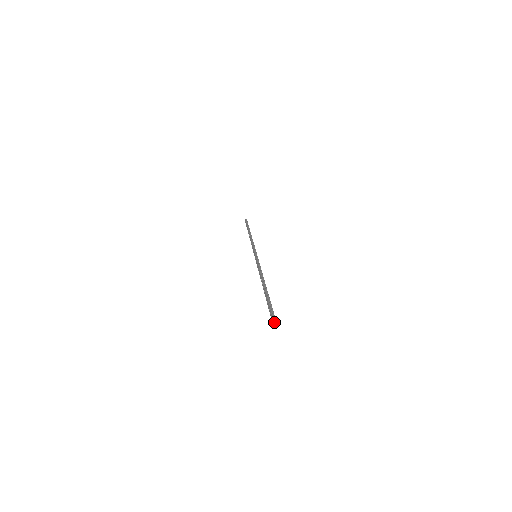
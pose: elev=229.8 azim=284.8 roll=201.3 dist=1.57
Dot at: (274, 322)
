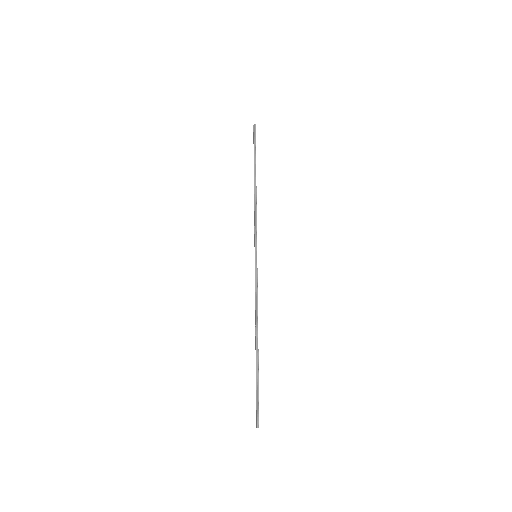
Dot at: occluded
